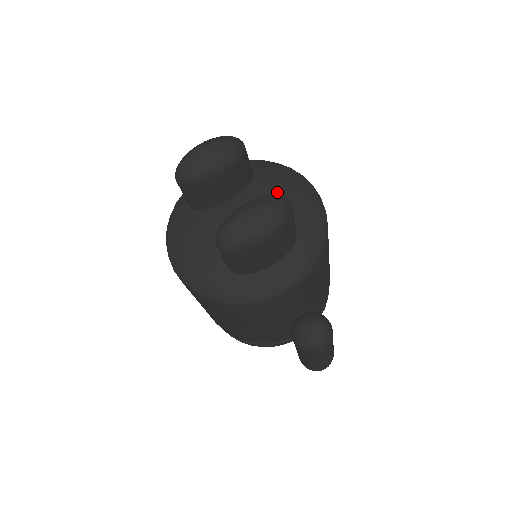
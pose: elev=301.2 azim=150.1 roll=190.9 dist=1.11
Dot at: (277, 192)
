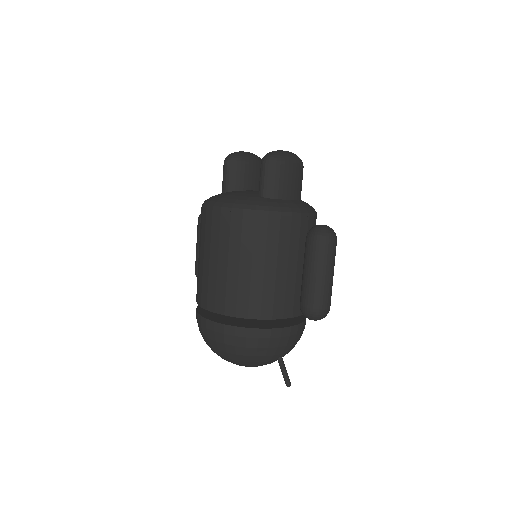
Dot at: occluded
